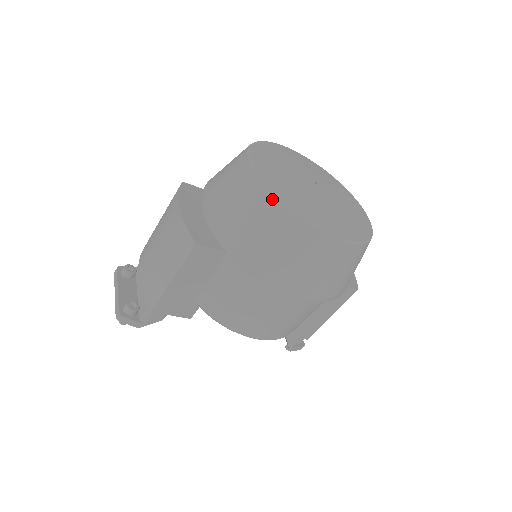
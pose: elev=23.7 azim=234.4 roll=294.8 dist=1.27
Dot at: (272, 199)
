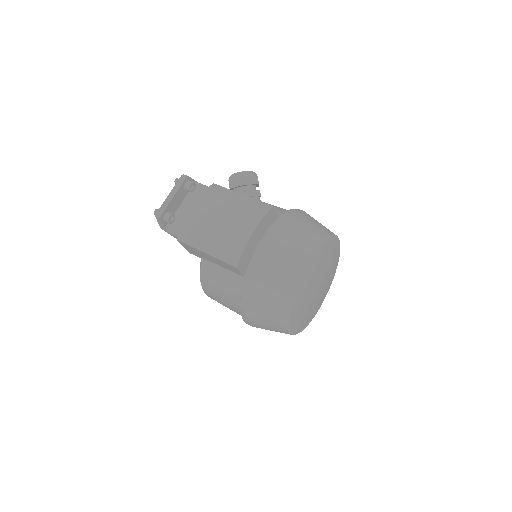
Dot at: (290, 297)
